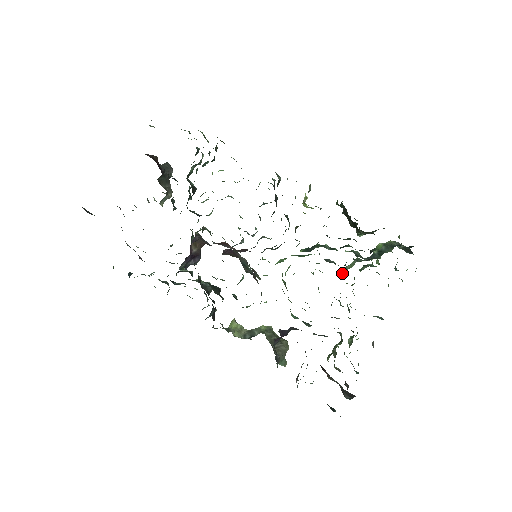
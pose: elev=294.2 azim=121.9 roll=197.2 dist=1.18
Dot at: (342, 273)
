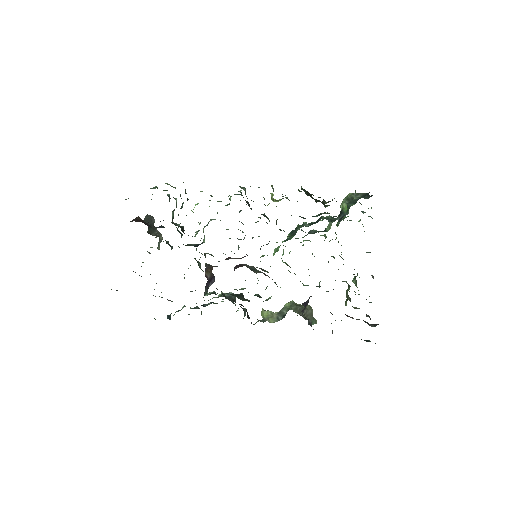
Dot at: (325, 235)
